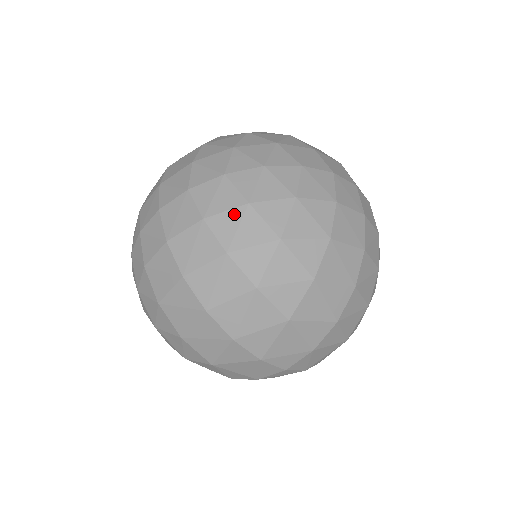
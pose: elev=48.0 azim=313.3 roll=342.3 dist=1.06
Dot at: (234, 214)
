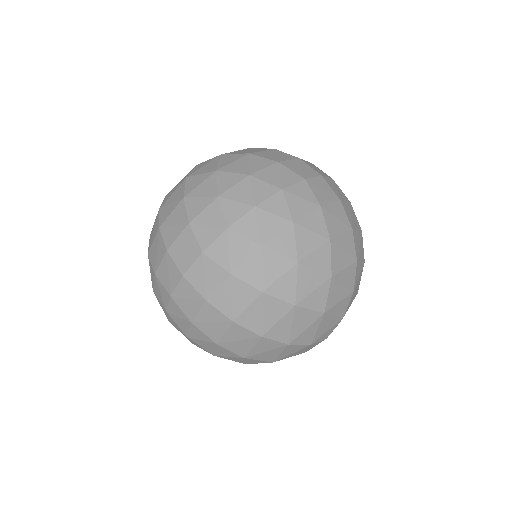
Dot at: (253, 260)
